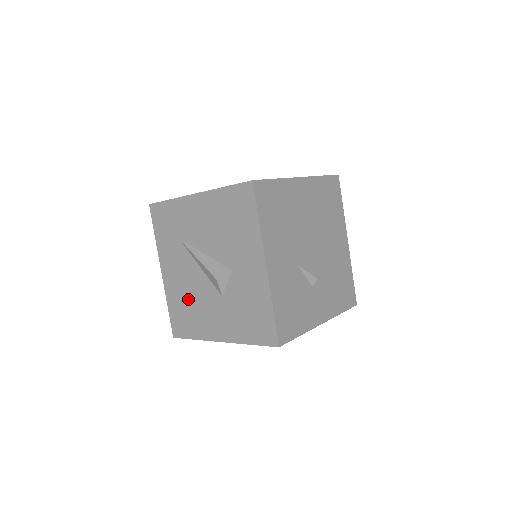
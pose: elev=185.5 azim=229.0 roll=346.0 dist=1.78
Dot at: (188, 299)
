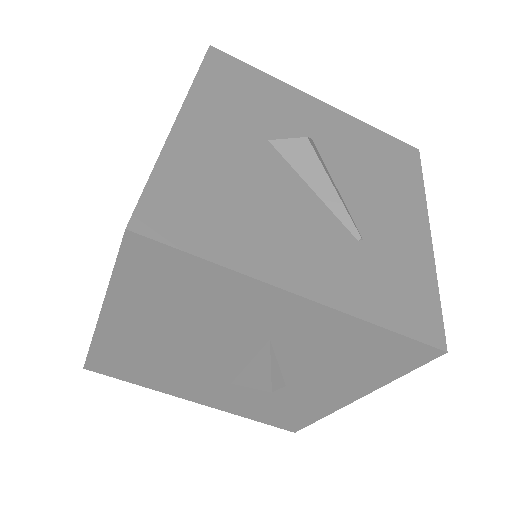
Dot at: occluded
